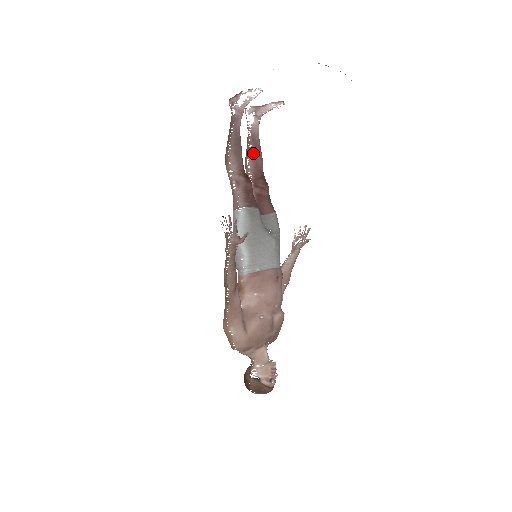
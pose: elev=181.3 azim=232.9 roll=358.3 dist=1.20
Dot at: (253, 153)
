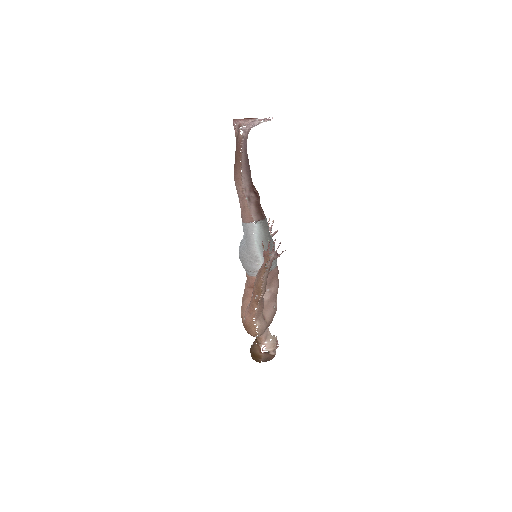
Dot at: occluded
